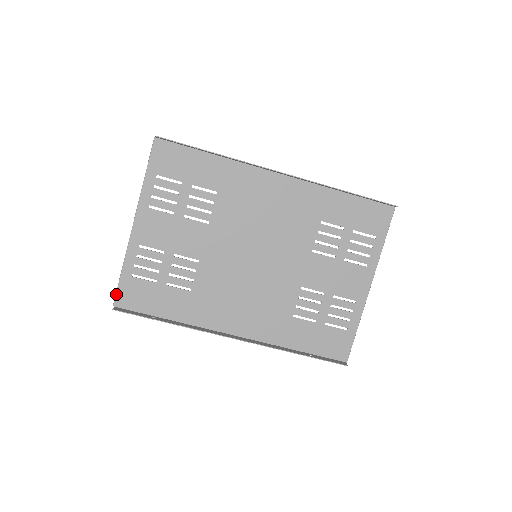
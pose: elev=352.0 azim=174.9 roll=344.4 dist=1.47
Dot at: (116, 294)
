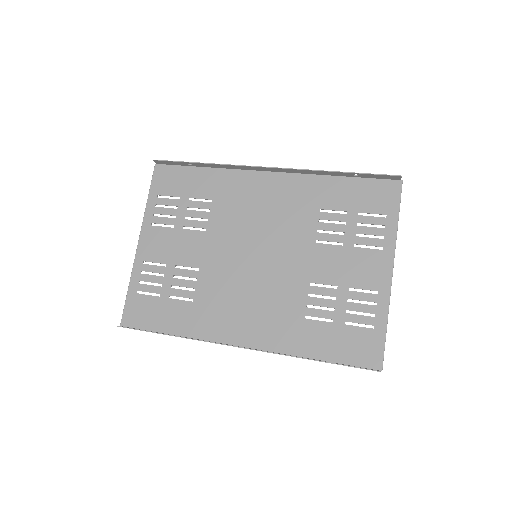
Dot at: (123, 313)
